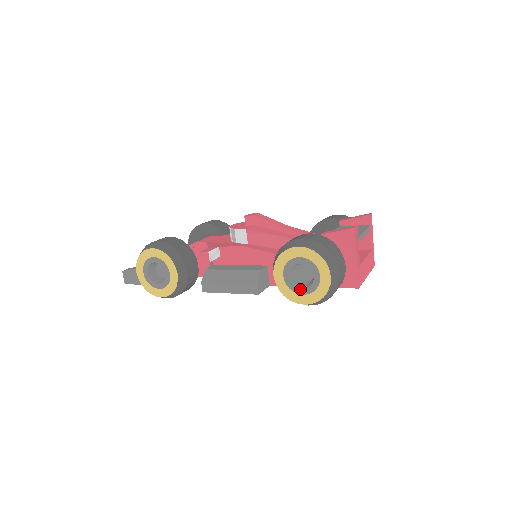
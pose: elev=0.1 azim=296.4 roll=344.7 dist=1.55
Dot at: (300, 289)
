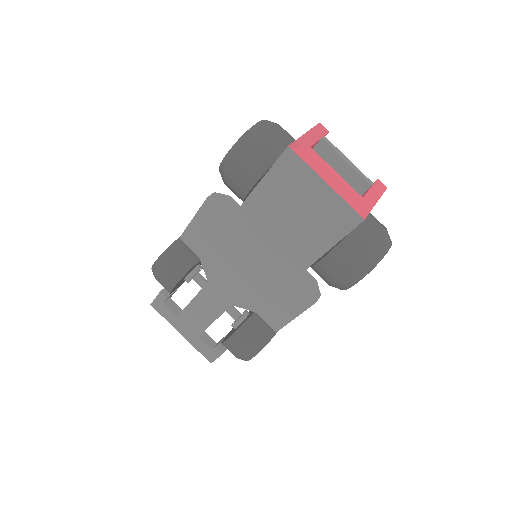
Dot at: occluded
